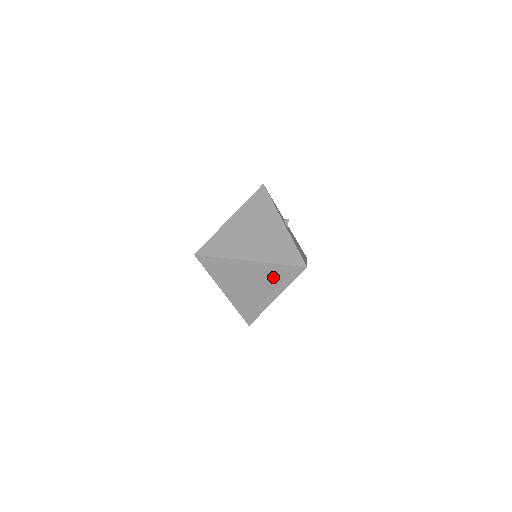
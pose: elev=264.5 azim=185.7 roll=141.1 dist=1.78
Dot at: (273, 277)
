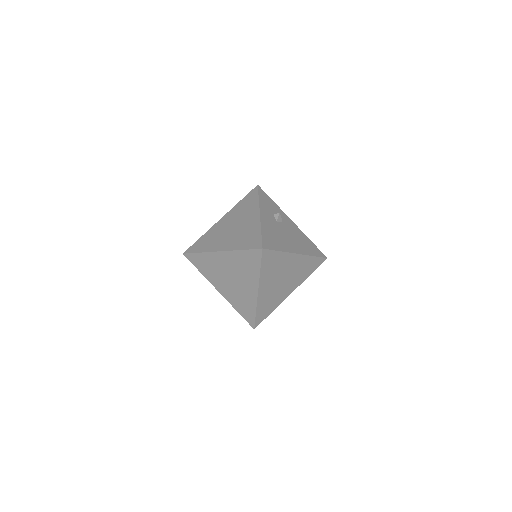
Dot at: (244, 266)
